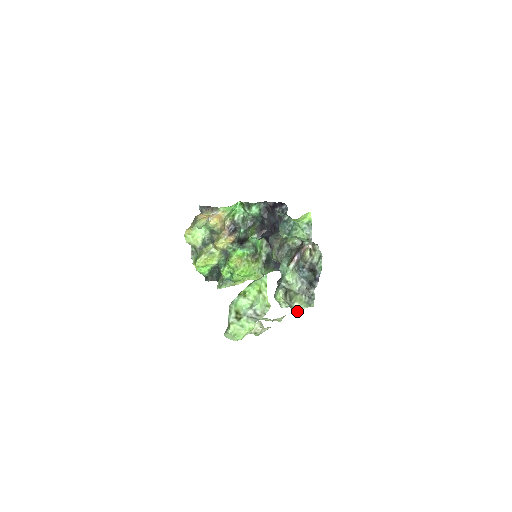
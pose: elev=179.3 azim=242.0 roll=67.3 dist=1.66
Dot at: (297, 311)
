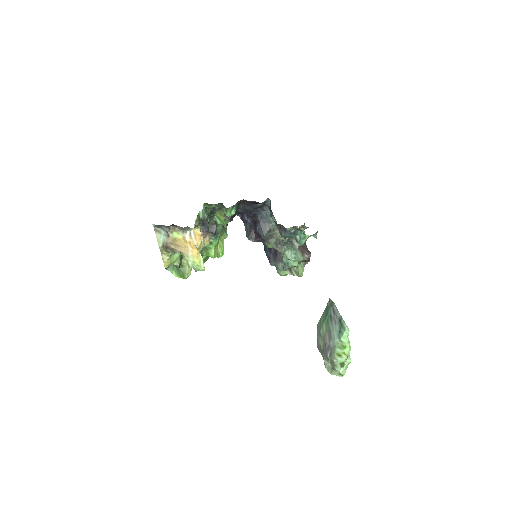
Dot at: (301, 276)
